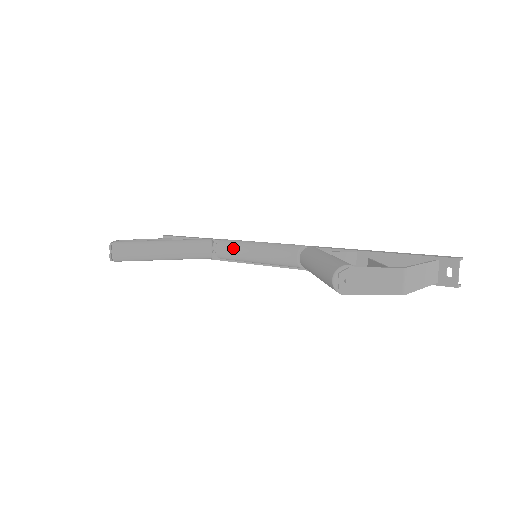
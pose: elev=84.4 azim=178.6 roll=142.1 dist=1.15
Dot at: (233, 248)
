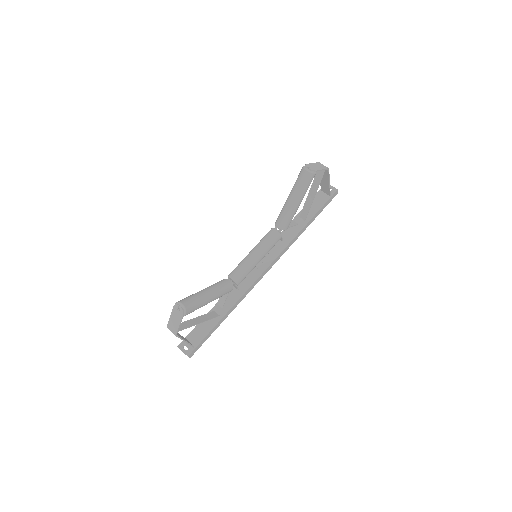
Dot at: (241, 265)
